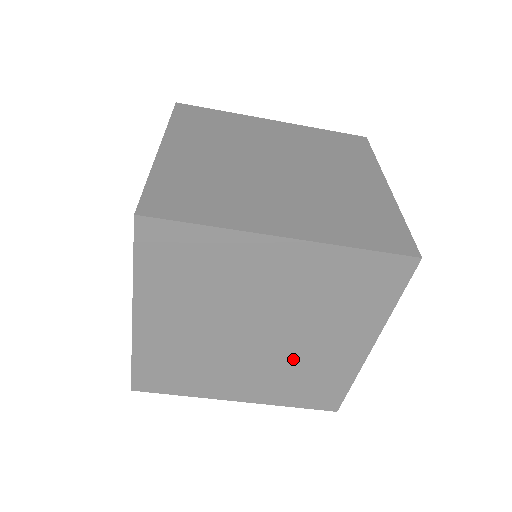
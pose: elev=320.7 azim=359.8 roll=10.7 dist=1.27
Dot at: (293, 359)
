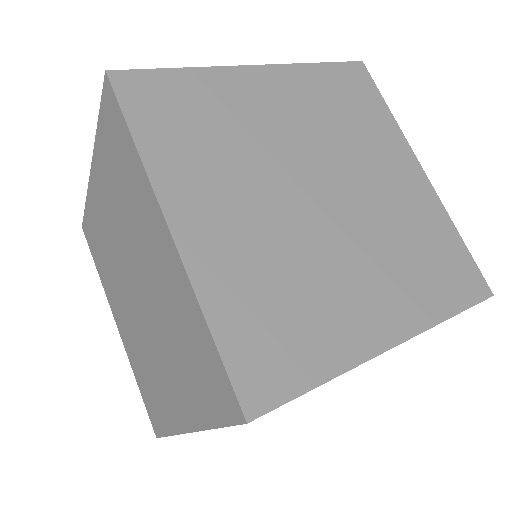
Dot at: occluded
